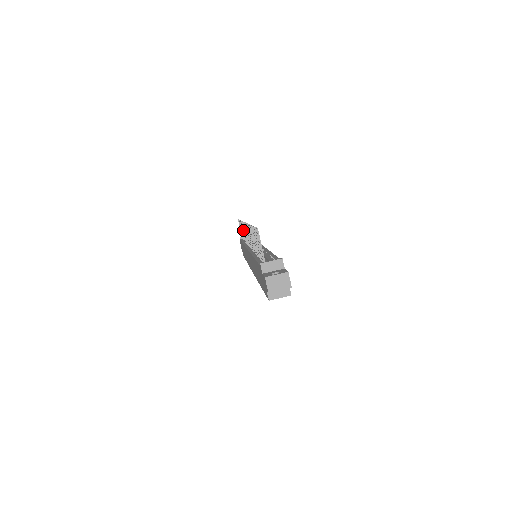
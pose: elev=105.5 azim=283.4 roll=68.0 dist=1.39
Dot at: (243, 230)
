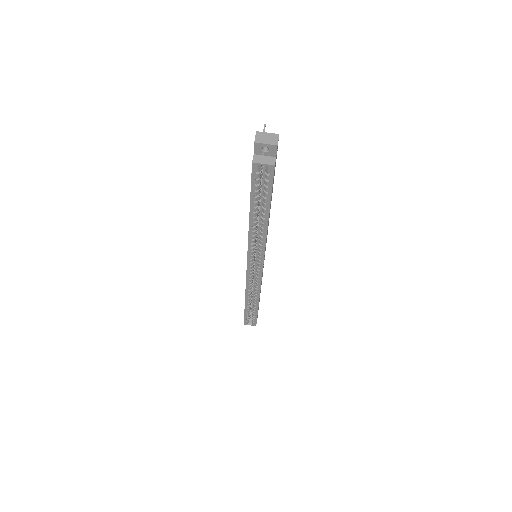
Dot at: occluded
